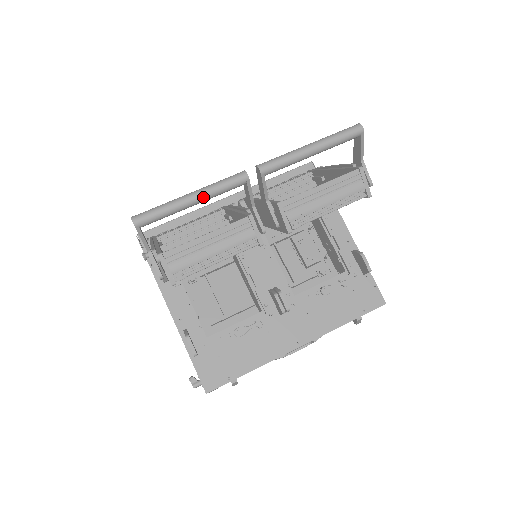
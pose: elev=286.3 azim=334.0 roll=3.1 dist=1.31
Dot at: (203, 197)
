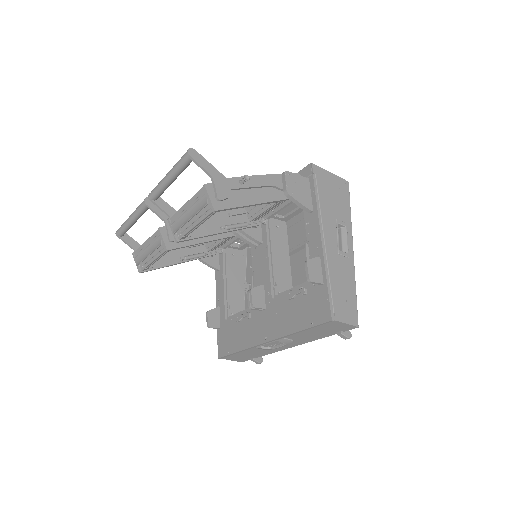
Dot at: (133, 217)
